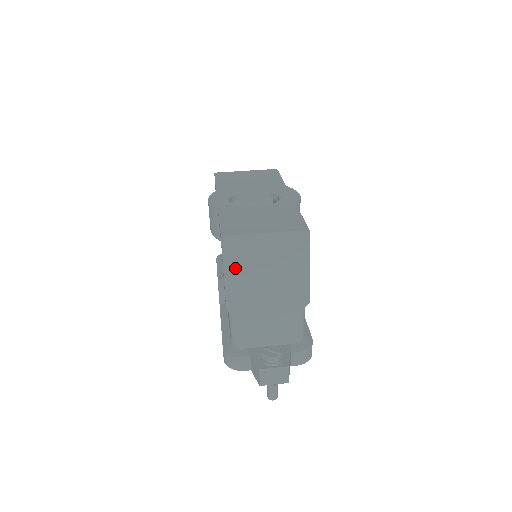
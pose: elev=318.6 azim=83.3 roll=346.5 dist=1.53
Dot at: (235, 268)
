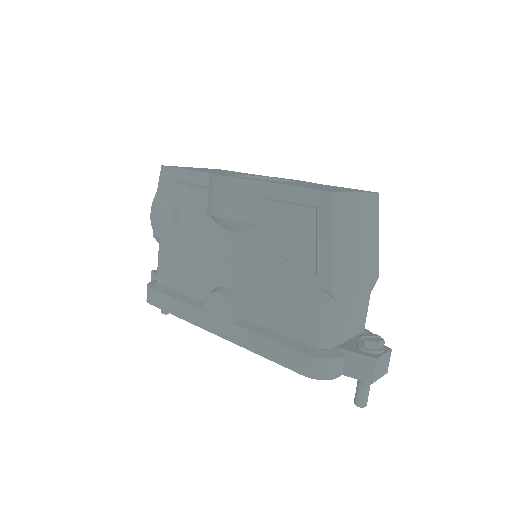
Dot at: (339, 235)
